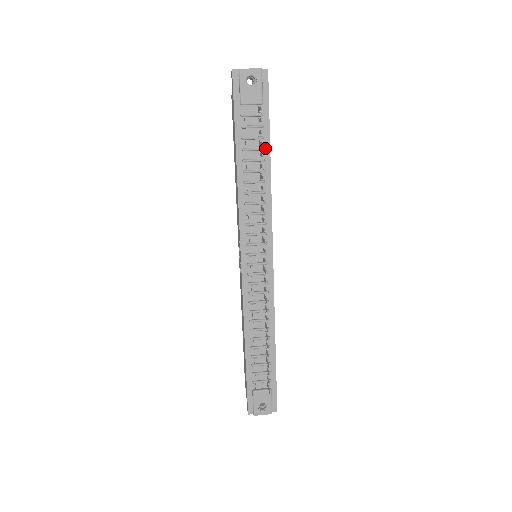
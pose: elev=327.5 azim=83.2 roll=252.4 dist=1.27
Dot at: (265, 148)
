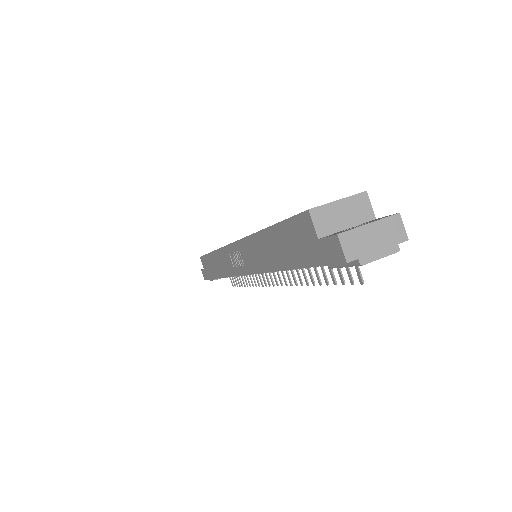
Dot at: occluded
